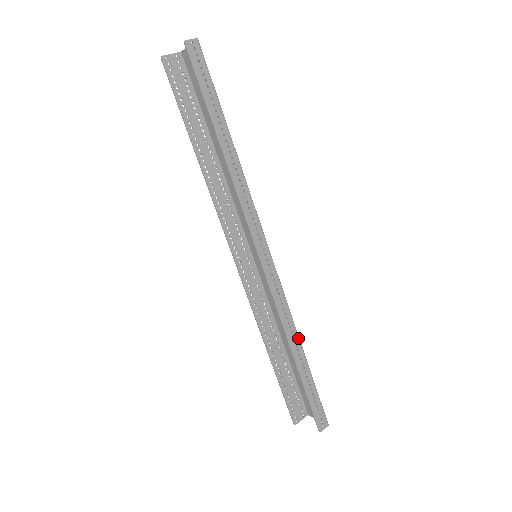
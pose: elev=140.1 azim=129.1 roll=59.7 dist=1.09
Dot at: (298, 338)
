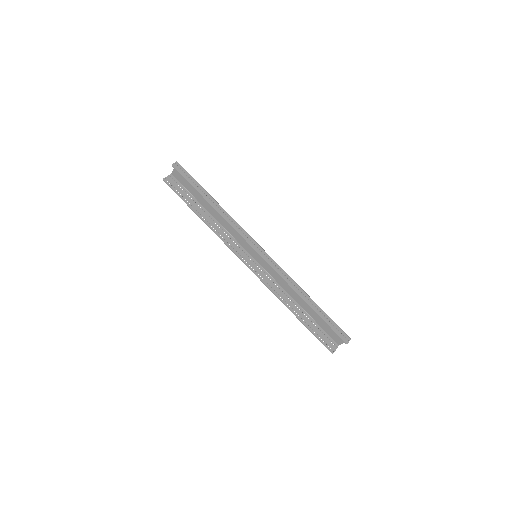
Dot at: (302, 290)
